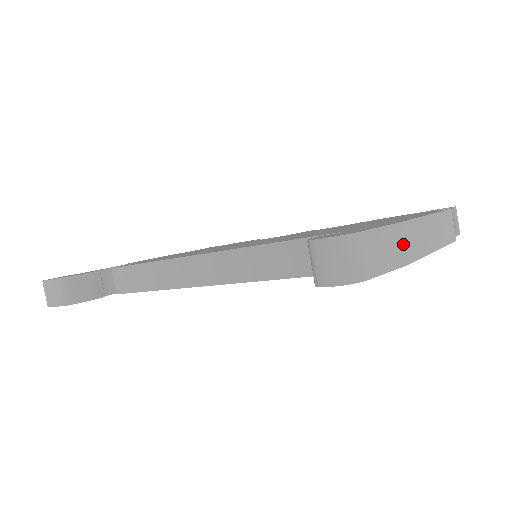
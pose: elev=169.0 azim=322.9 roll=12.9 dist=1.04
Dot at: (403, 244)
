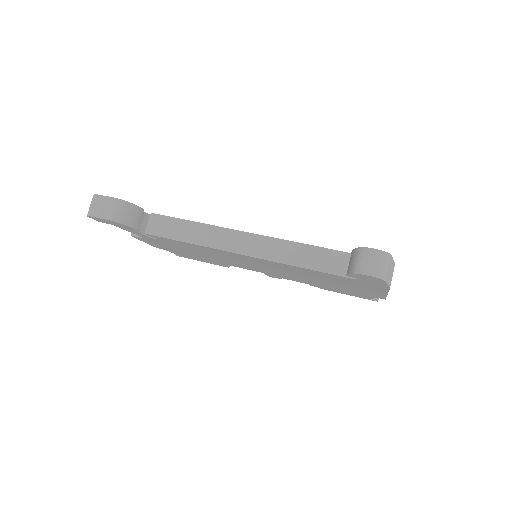
Dot at: (392, 276)
